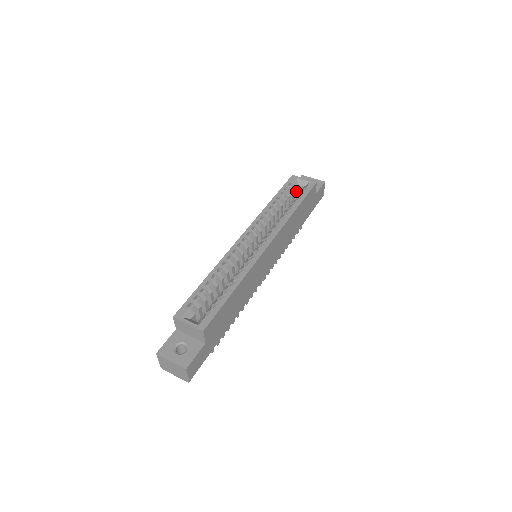
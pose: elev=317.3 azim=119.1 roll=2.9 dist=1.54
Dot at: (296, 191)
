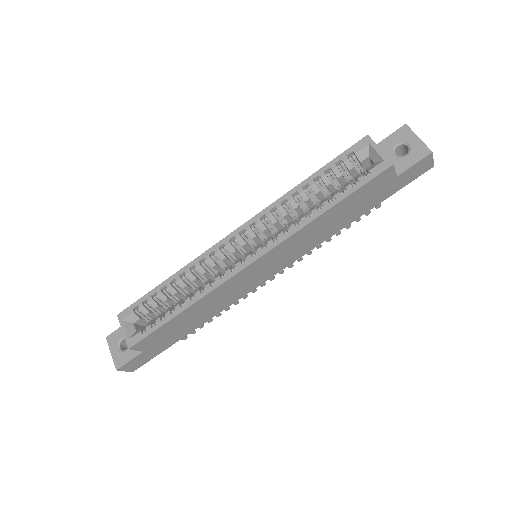
Dot at: (364, 164)
